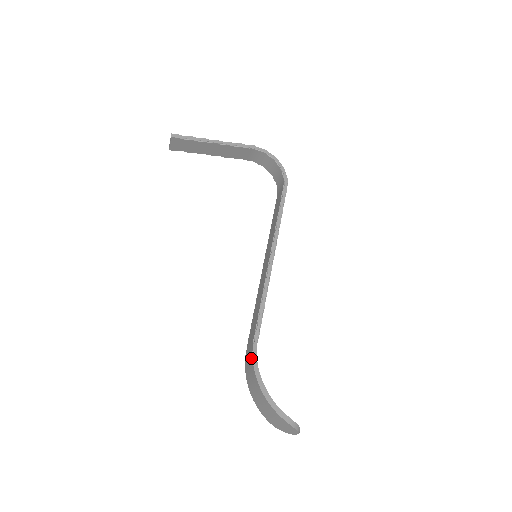
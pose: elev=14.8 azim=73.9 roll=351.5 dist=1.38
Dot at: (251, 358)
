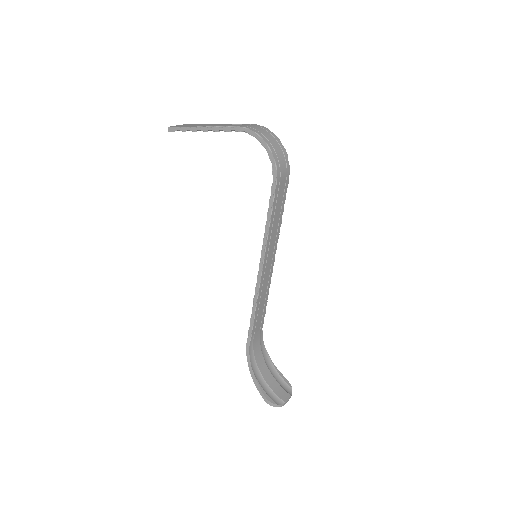
Dot at: (248, 346)
